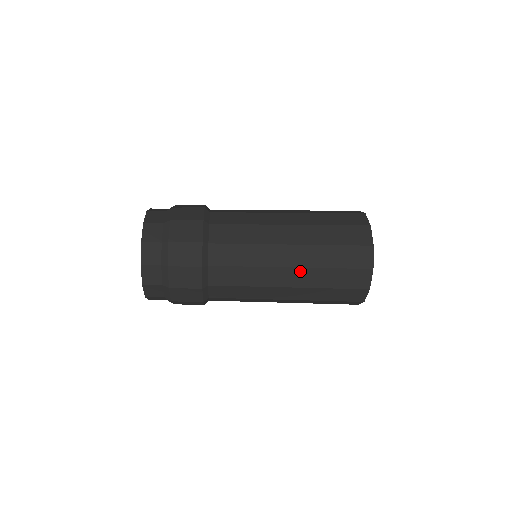
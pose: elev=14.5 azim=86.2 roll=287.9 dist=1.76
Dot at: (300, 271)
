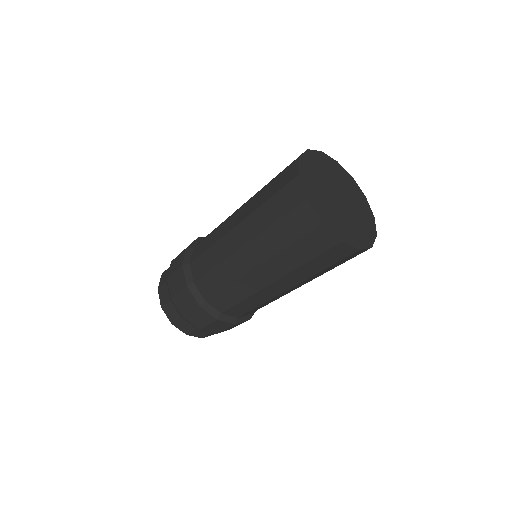
Dot at: (244, 224)
